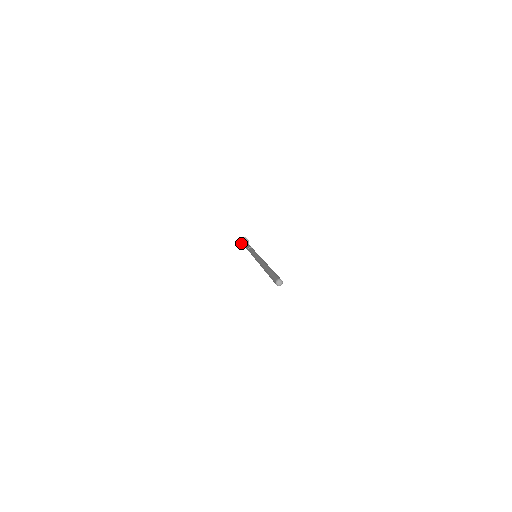
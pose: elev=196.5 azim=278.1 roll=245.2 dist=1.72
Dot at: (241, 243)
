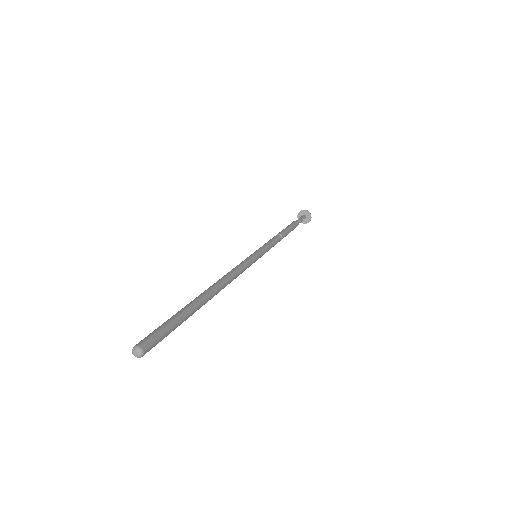
Dot at: occluded
